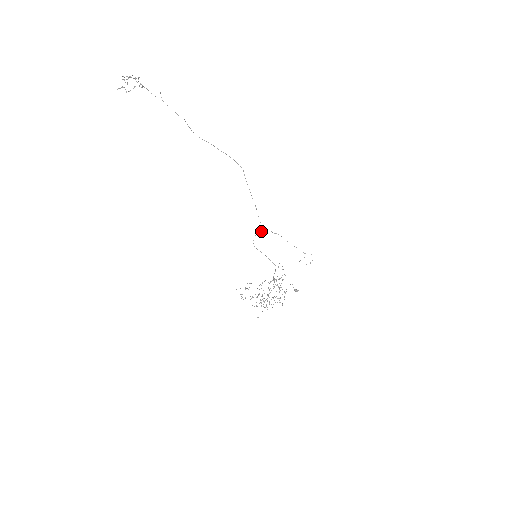
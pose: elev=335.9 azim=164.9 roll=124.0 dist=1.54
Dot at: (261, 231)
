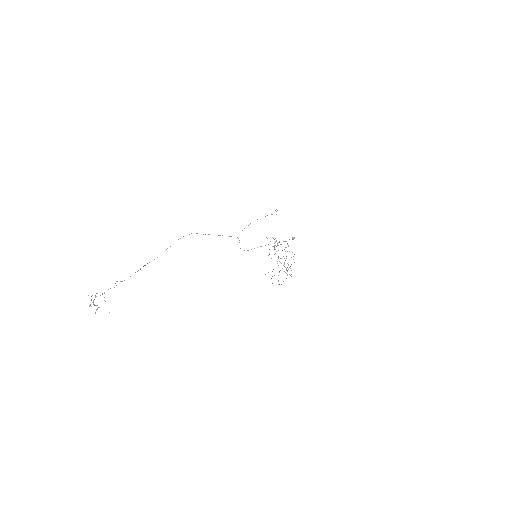
Dot at: (239, 240)
